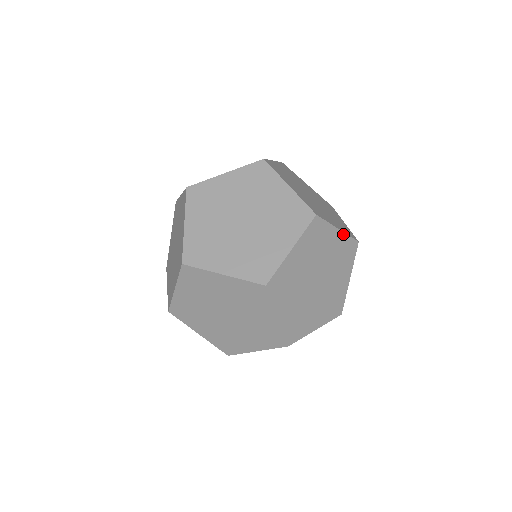
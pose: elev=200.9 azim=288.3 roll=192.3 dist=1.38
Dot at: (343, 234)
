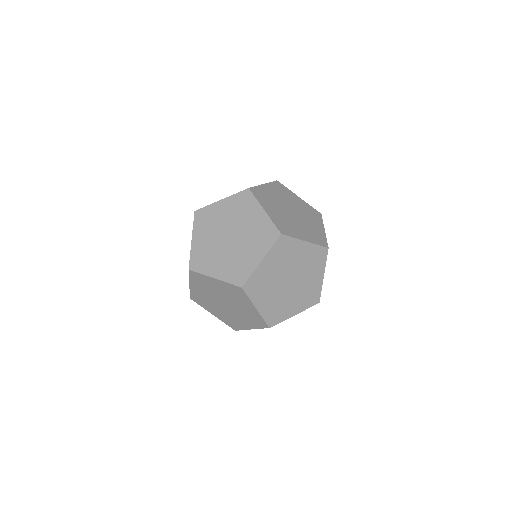
Dot at: (311, 244)
